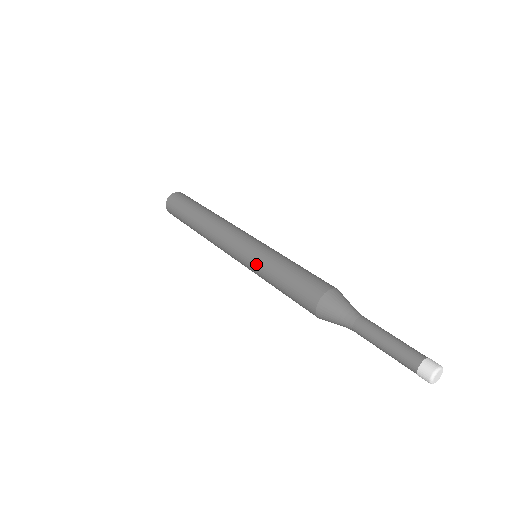
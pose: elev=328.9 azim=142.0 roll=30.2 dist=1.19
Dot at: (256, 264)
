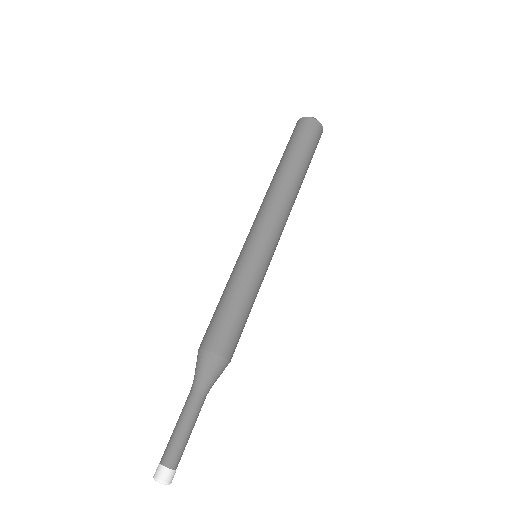
Dot at: (239, 265)
